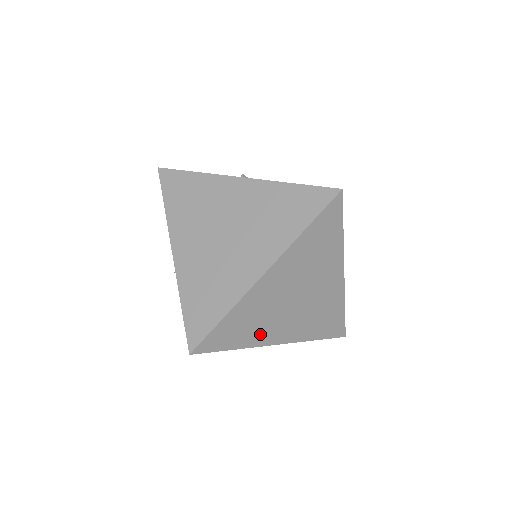
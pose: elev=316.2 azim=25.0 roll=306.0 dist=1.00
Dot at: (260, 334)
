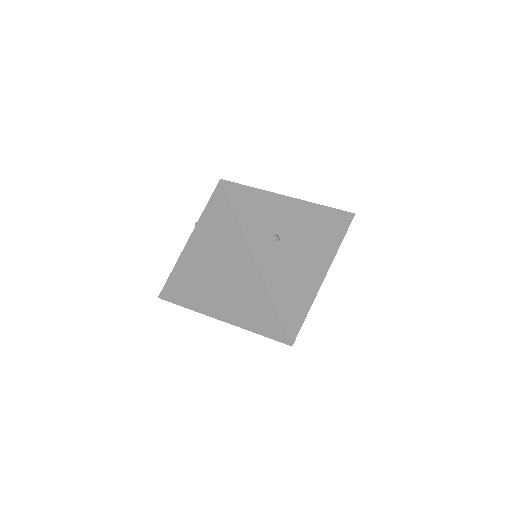
Dot at: occluded
